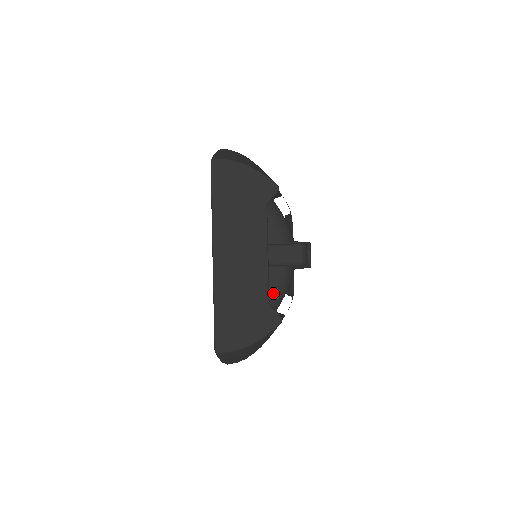
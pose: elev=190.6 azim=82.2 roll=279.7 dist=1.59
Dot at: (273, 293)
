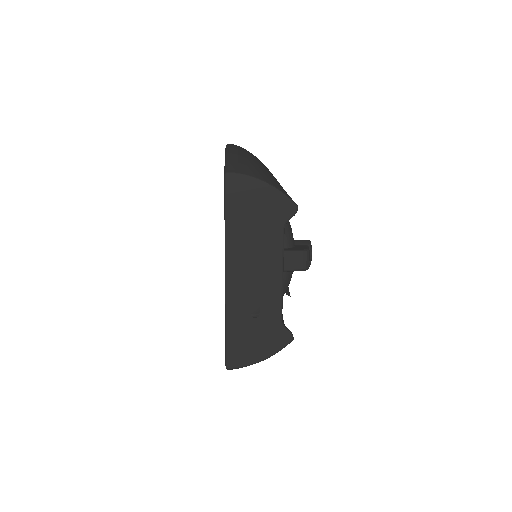
Dot at: occluded
